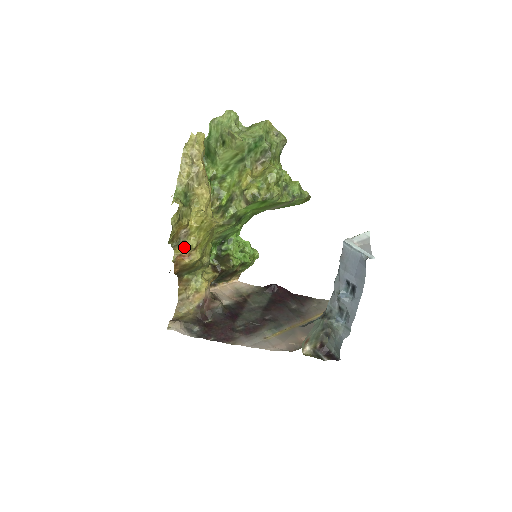
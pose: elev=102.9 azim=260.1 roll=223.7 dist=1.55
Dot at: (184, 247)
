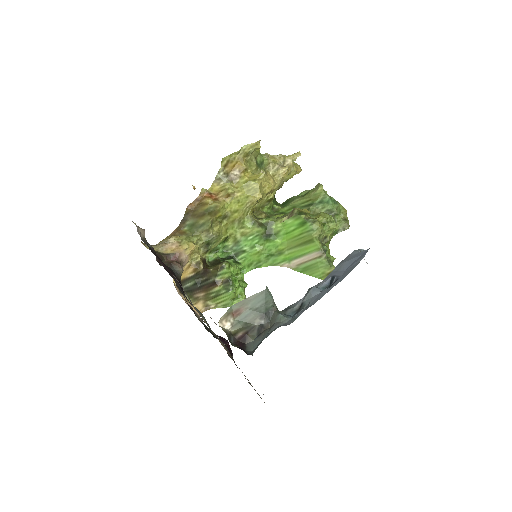
Dot at: (221, 188)
